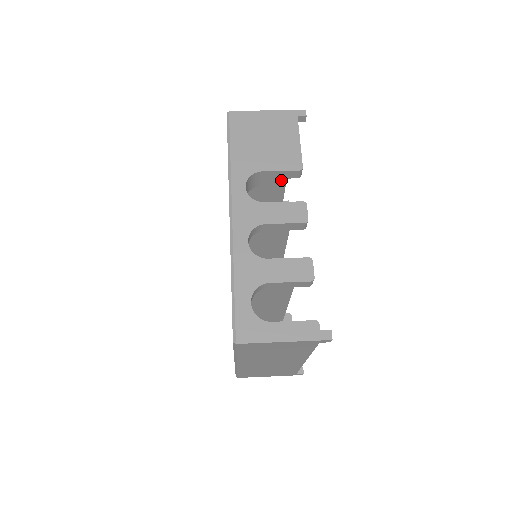
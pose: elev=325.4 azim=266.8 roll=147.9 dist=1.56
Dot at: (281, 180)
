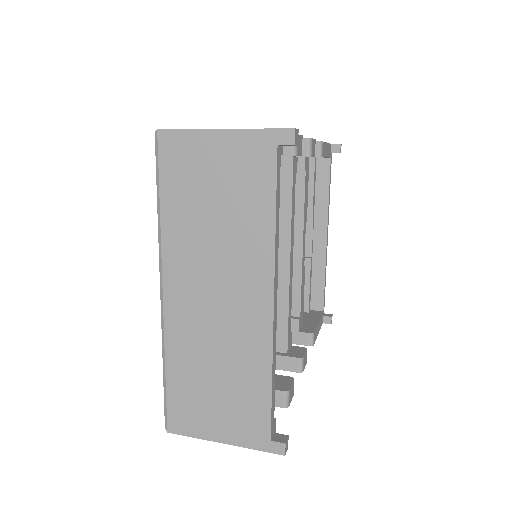
Dot at: (299, 160)
